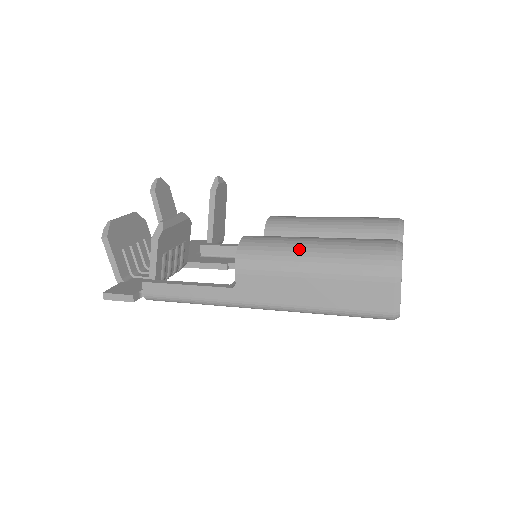
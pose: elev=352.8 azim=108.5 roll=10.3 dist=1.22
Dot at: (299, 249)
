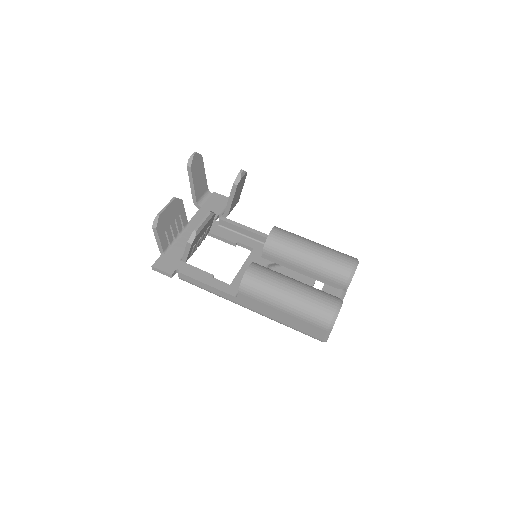
Dot at: (279, 293)
